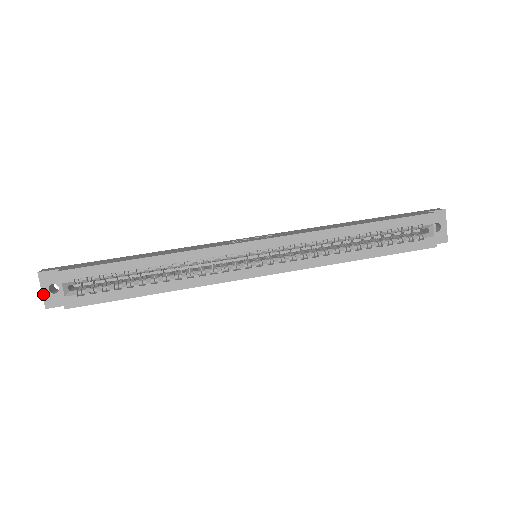
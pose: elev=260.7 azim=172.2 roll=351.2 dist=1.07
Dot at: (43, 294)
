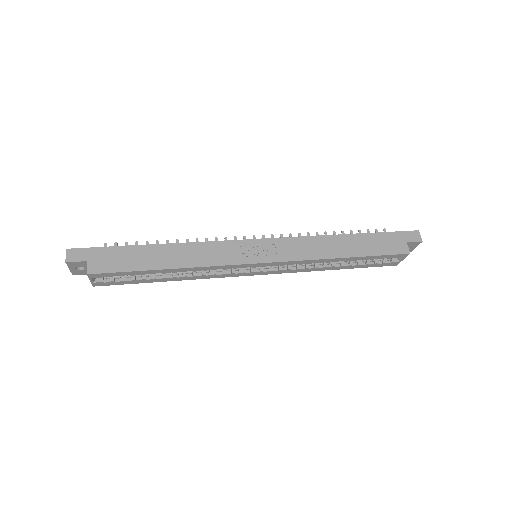
Dot at: (70, 270)
